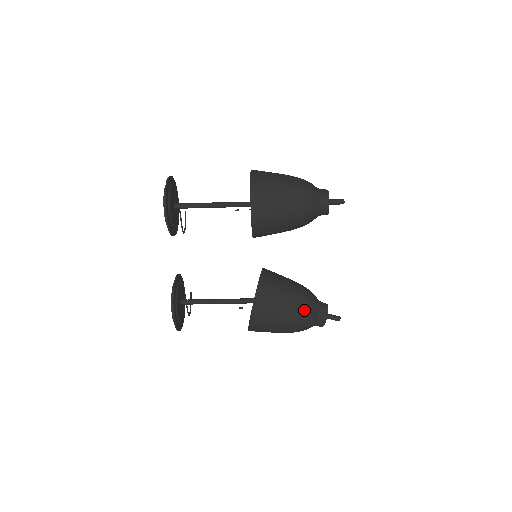
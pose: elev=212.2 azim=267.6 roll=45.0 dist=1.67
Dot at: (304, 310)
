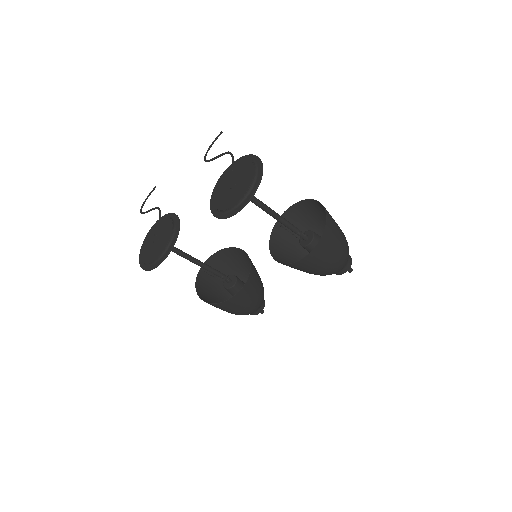
Dot at: (252, 311)
